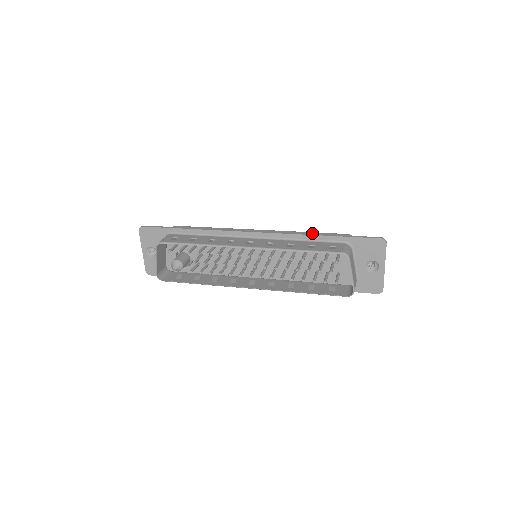
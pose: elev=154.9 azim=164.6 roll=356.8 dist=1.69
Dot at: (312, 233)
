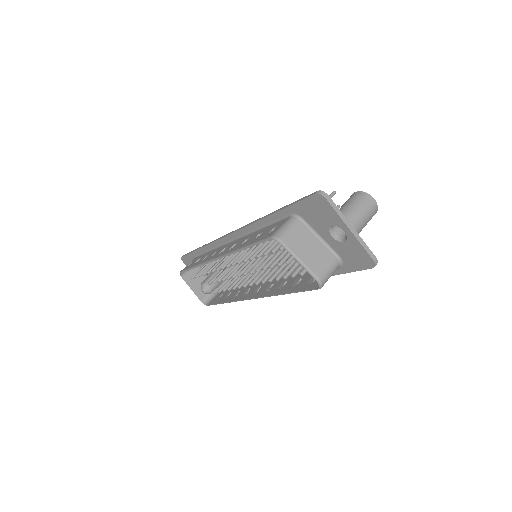
Dot at: occluded
